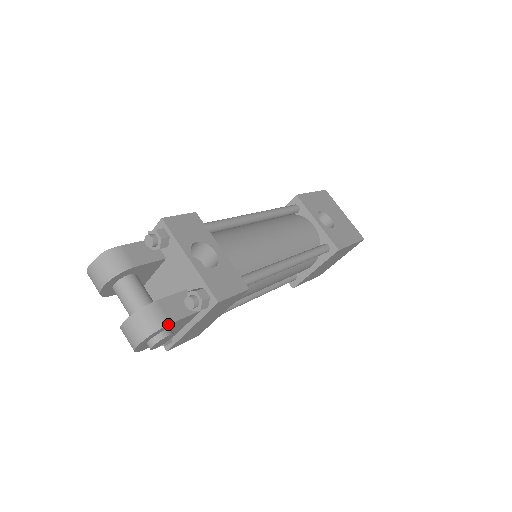
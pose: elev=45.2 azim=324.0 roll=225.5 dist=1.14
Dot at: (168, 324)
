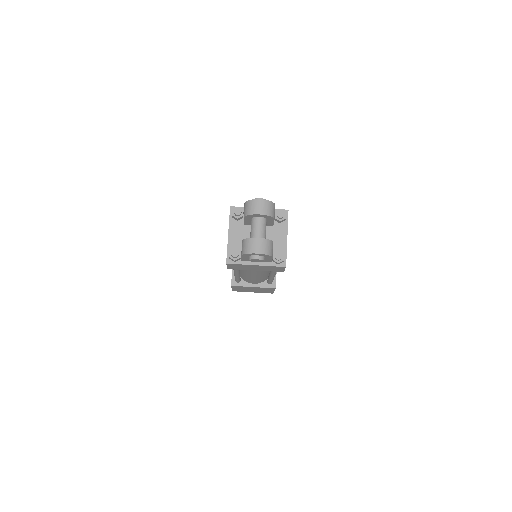
Dot at: occluded
